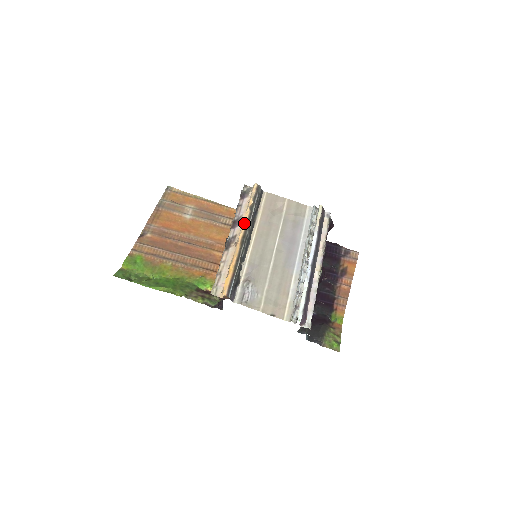
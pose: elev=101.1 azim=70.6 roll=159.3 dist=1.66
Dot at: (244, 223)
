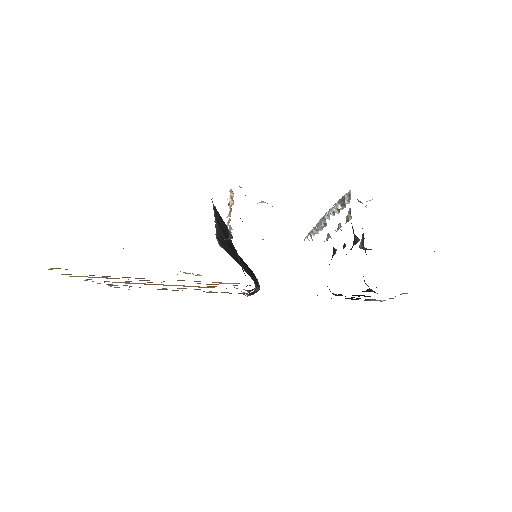
Dot at: occluded
